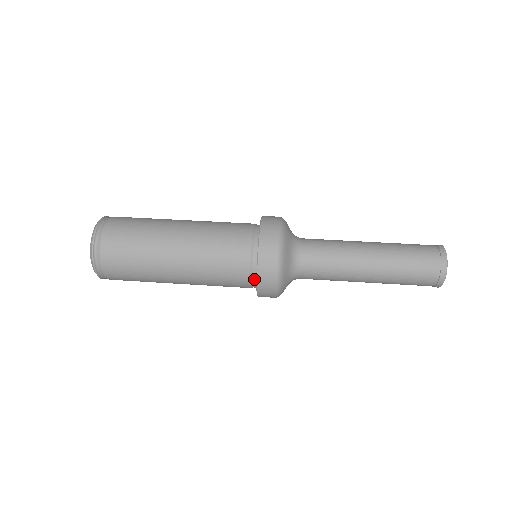
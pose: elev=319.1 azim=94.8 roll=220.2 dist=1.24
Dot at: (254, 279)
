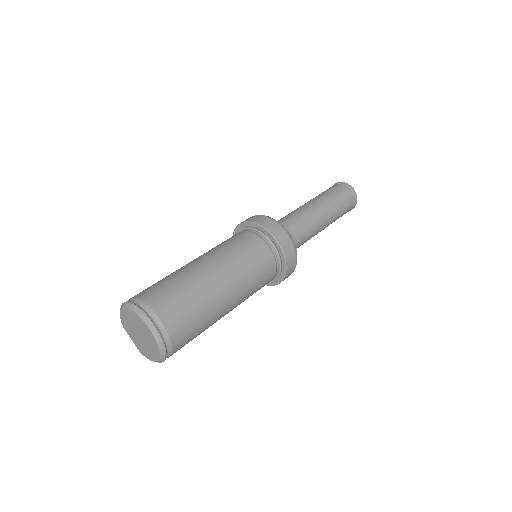
Dot at: (278, 270)
